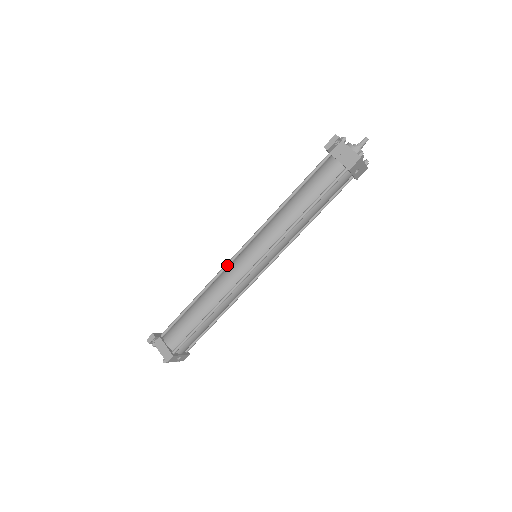
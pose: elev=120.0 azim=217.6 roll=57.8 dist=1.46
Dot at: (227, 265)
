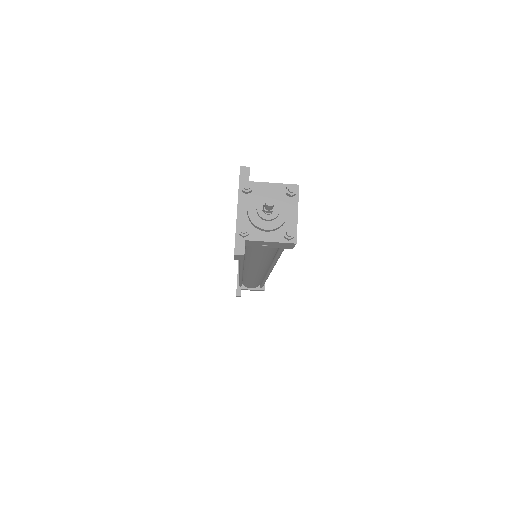
Dot at: occluded
